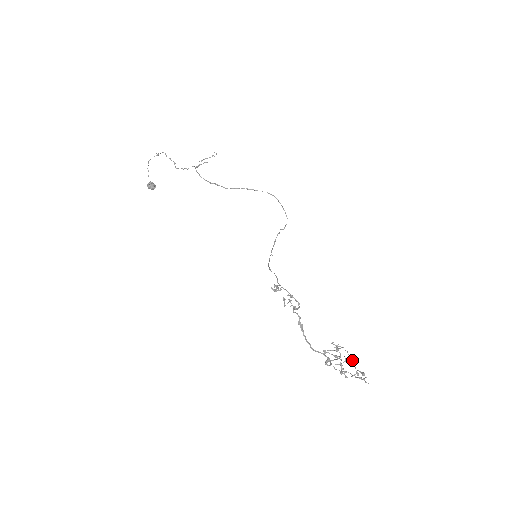
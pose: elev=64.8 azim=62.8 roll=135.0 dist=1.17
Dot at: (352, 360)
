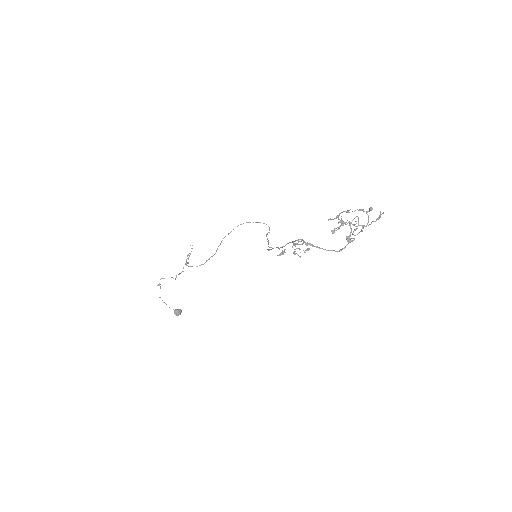
Dot at: (350, 209)
